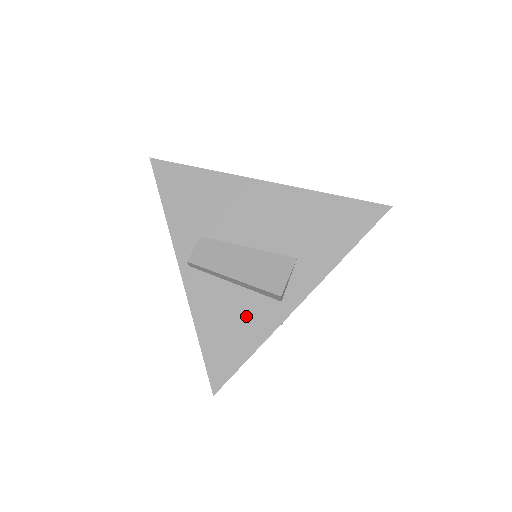
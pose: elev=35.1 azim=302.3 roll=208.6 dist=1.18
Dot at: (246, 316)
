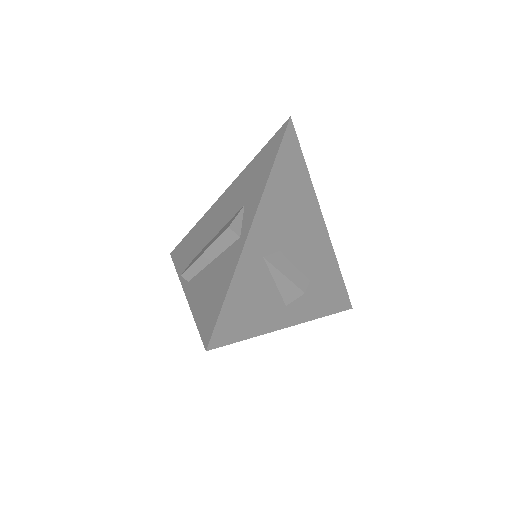
Dot at: (221, 271)
